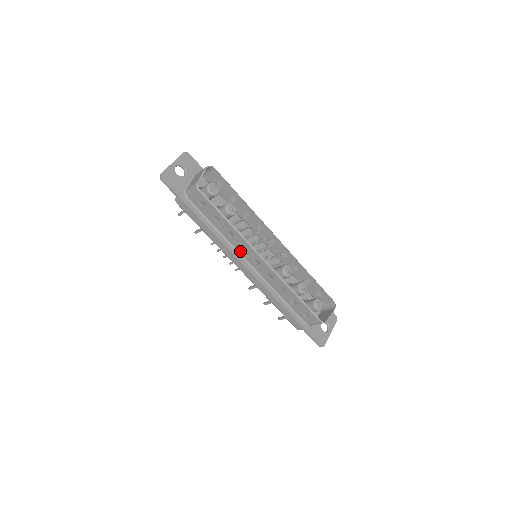
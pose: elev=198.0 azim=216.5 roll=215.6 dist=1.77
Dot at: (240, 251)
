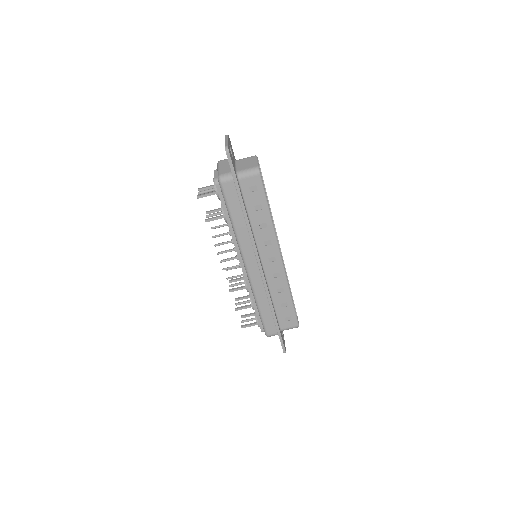
Dot at: (260, 246)
